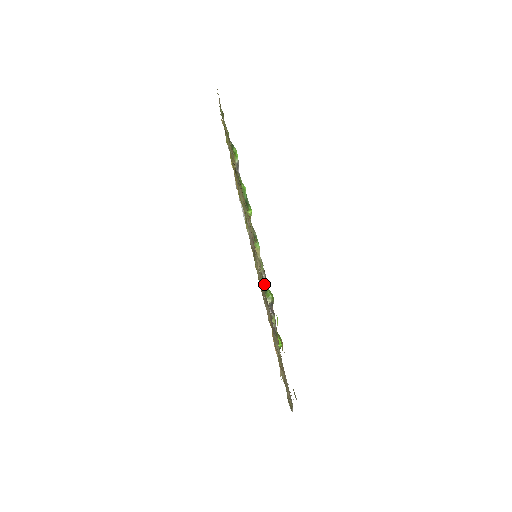
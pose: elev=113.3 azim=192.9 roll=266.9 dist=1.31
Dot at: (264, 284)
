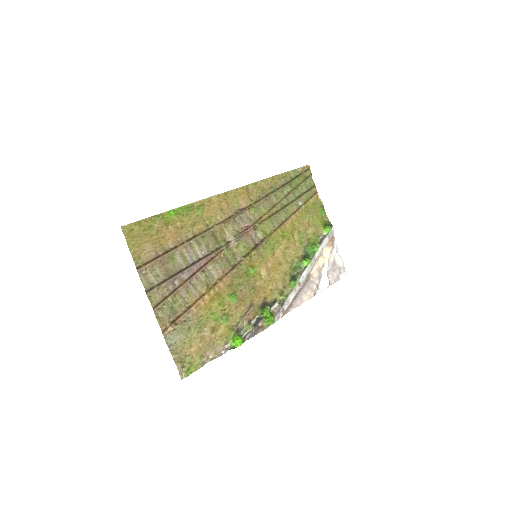
Dot at: (268, 304)
